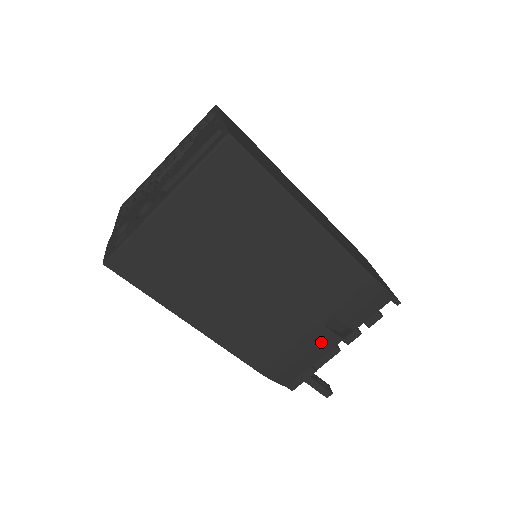
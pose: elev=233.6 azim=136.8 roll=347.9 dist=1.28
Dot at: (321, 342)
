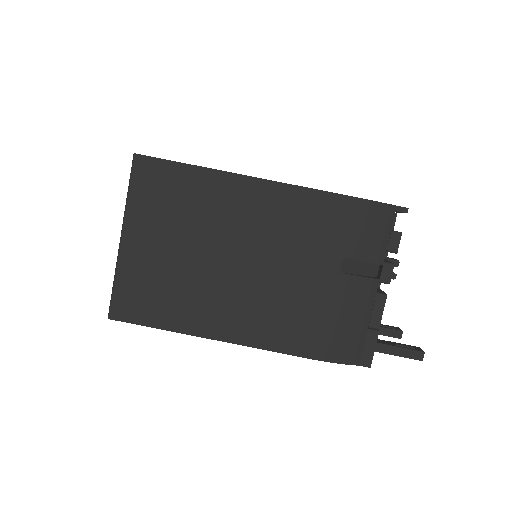
Dot at: (354, 294)
